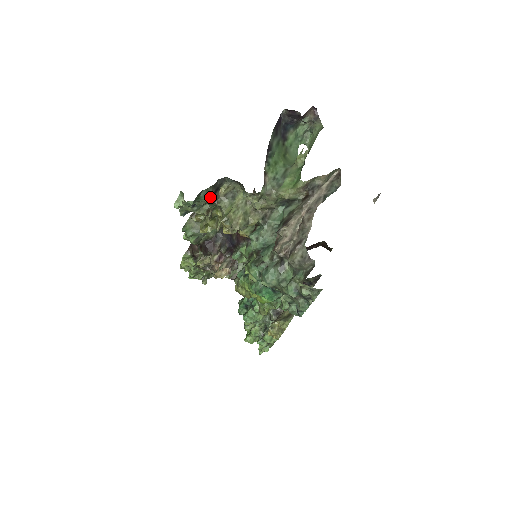
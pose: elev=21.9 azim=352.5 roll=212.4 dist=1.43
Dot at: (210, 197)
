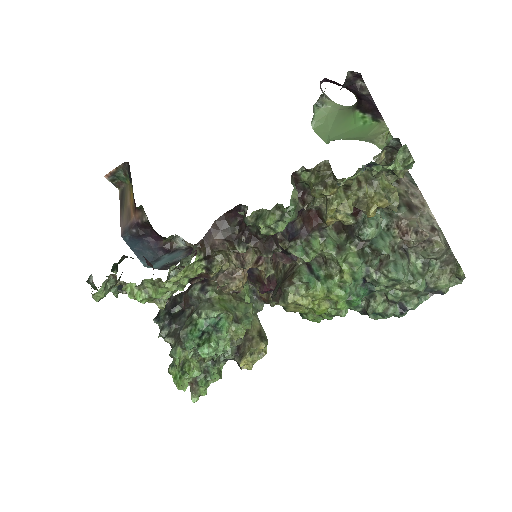
Dot at: occluded
